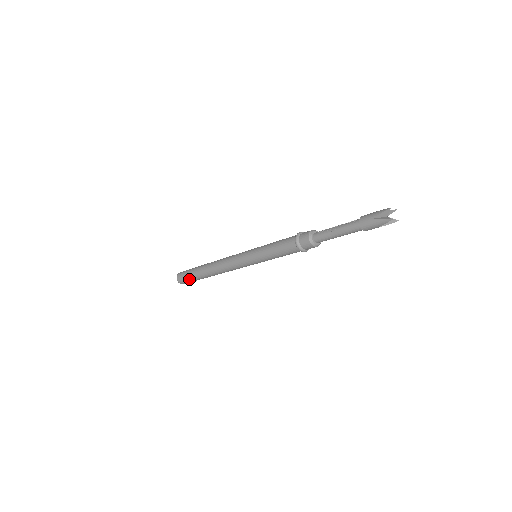
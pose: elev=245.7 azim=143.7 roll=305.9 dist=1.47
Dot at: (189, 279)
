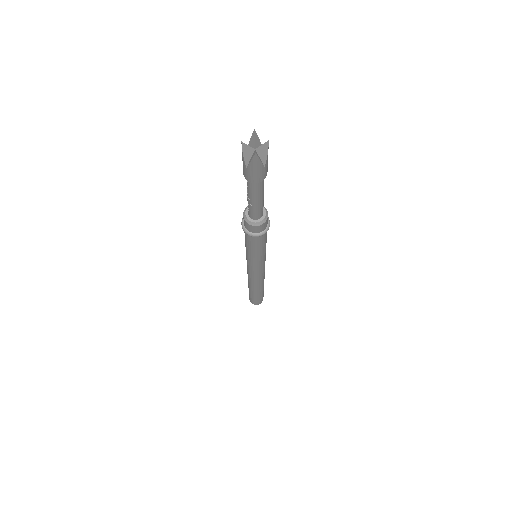
Dot at: (256, 300)
